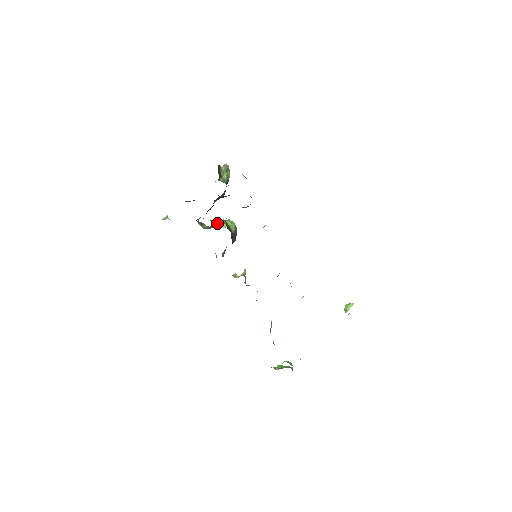
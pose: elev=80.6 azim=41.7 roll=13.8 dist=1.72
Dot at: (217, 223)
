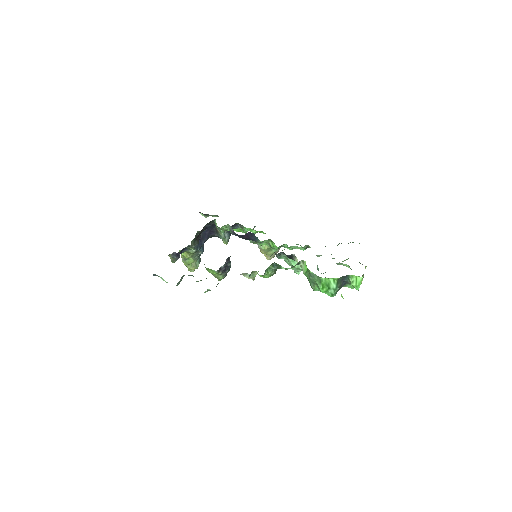
Dot at: occluded
